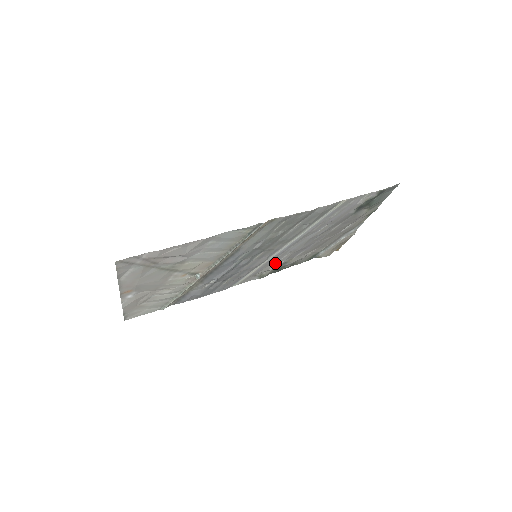
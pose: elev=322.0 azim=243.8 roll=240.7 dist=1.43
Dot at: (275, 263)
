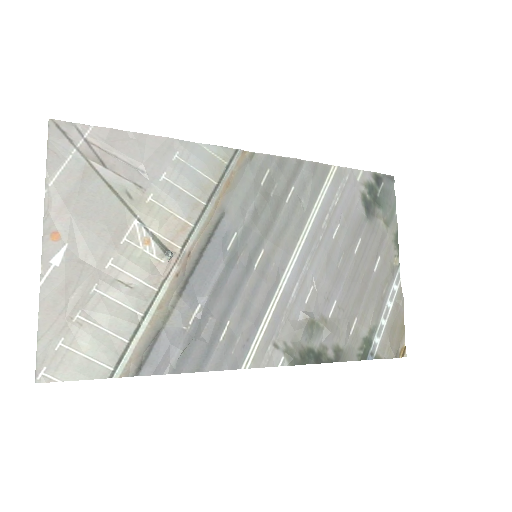
Dot at: (299, 314)
